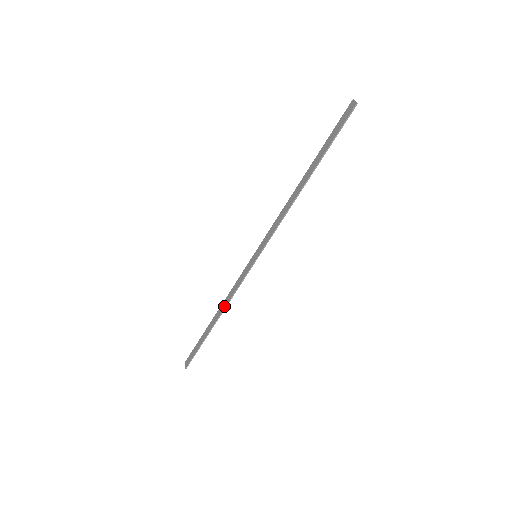
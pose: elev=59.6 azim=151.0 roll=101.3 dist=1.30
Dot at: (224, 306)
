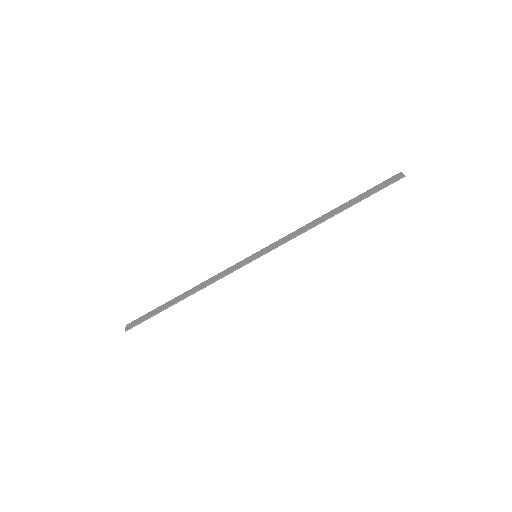
Dot at: (201, 287)
